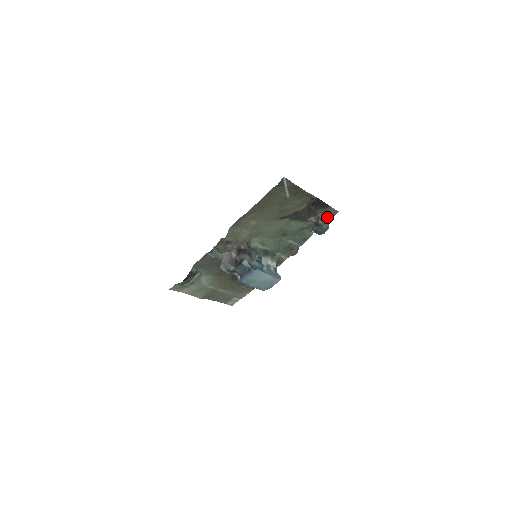
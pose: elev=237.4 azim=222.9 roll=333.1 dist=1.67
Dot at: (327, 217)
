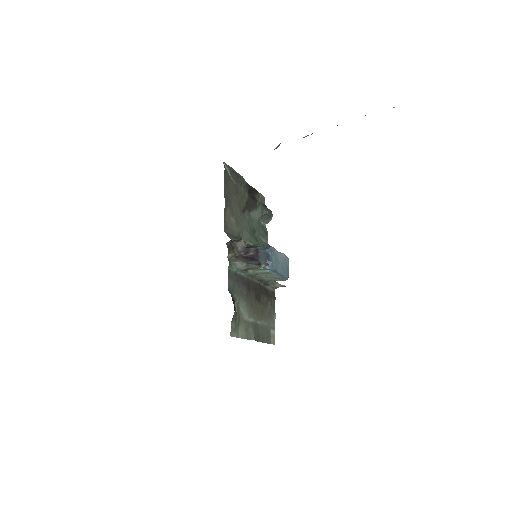
Dot at: occluded
